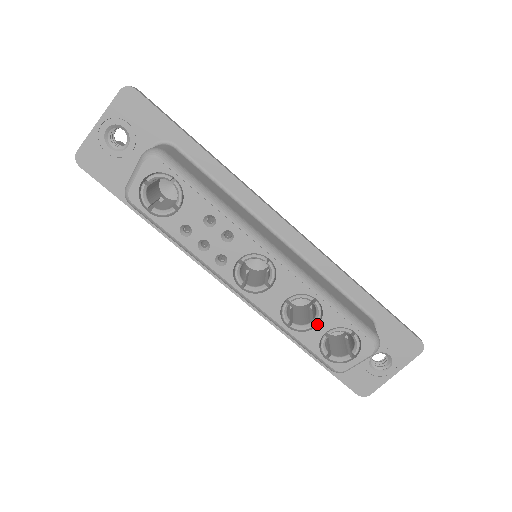
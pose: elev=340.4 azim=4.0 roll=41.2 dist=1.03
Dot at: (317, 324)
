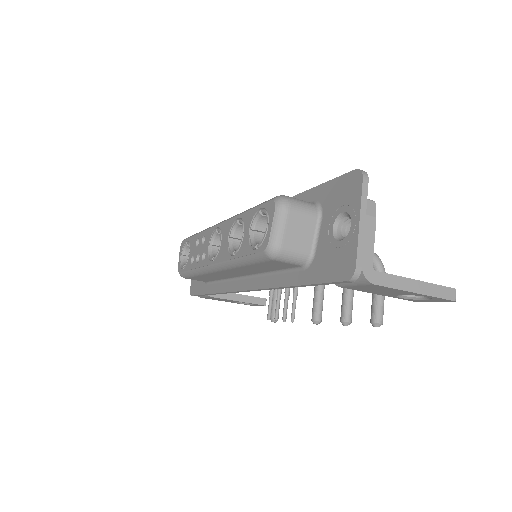
Dot at: (245, 233)
